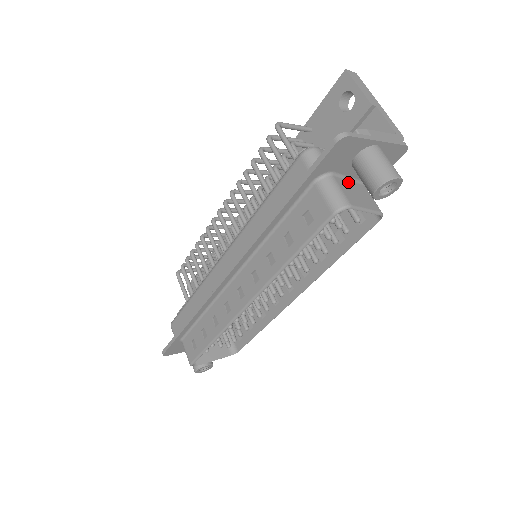
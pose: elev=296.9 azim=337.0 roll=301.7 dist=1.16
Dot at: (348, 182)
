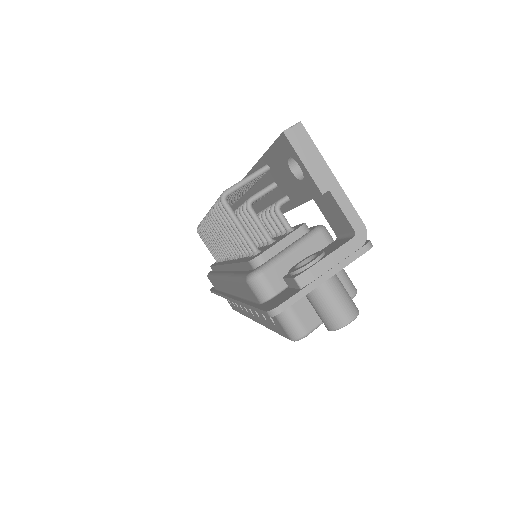
Dot at: occluded
